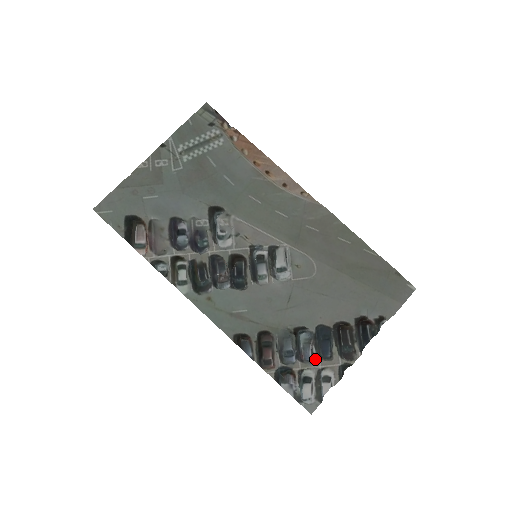
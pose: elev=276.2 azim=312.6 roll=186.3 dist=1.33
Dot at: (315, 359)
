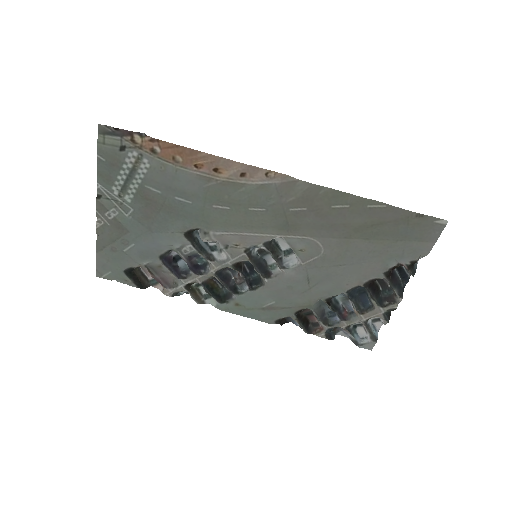
Dot at: (357, 314)
